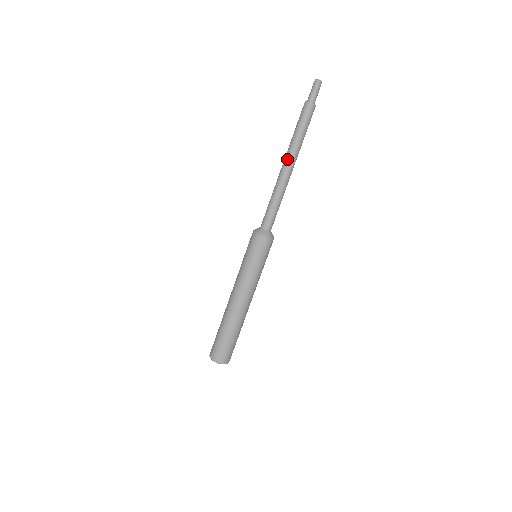
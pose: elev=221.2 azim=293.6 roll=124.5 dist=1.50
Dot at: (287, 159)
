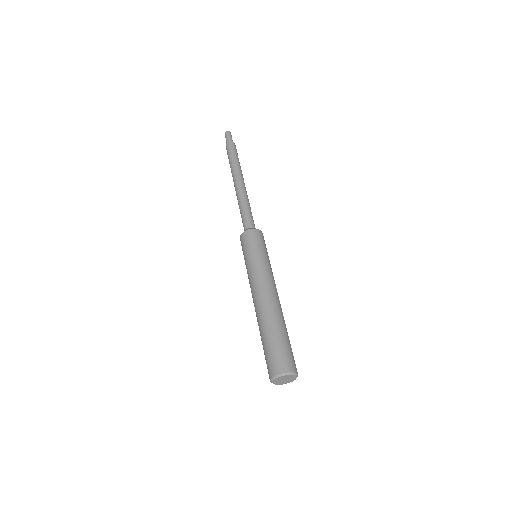
Dot at: (233, 180)
